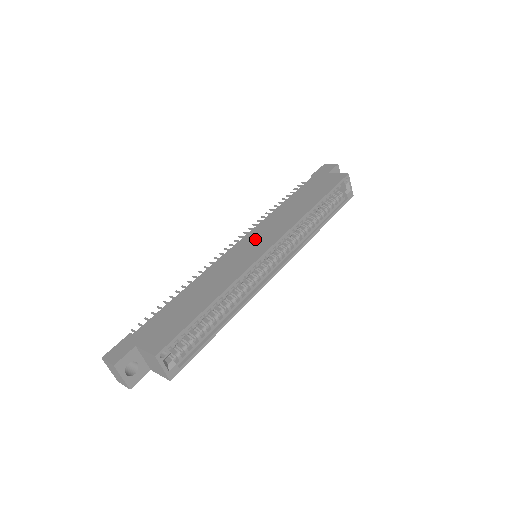
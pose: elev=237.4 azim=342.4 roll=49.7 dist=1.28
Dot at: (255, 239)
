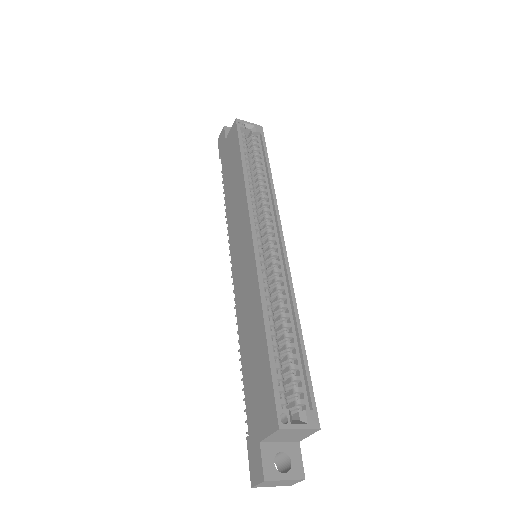
Dot at: (238, 247)
